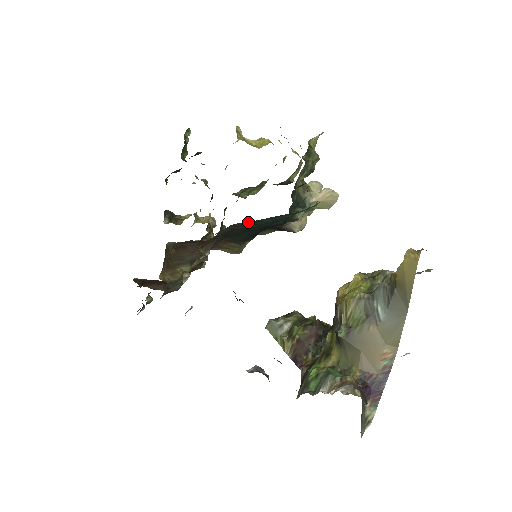
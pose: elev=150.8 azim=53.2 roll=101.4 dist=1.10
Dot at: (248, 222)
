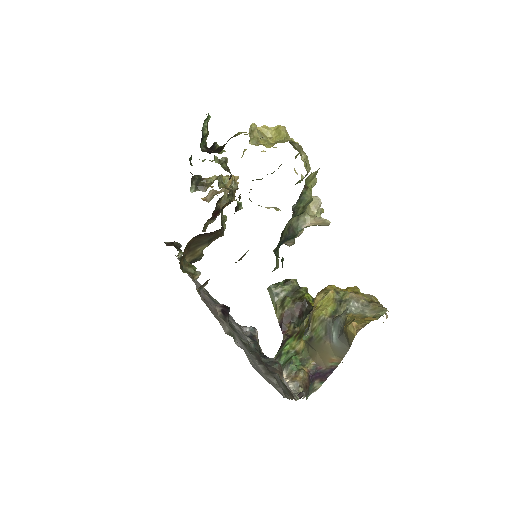
Dot at: occluded
